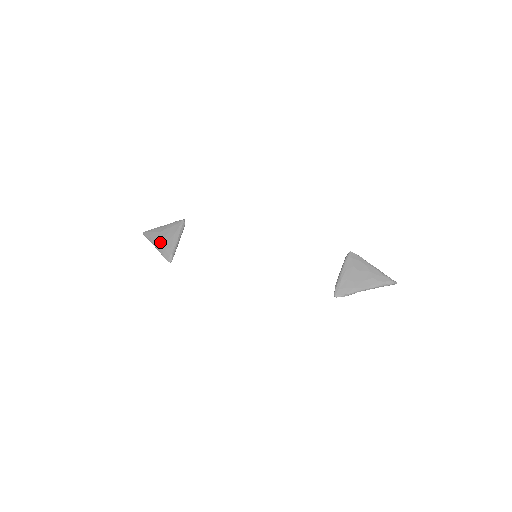
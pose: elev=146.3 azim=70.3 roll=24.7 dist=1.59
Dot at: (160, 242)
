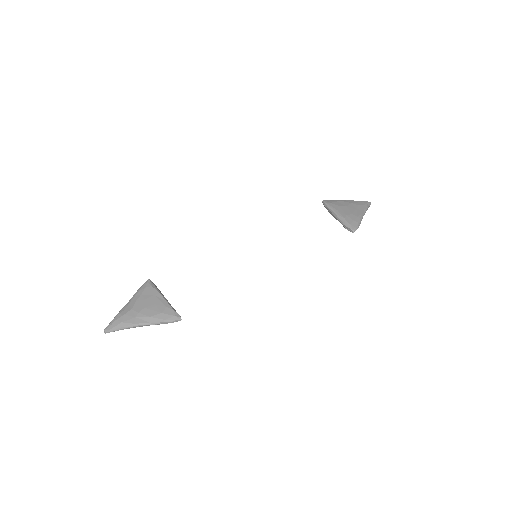
Dot at: (145, 314)
